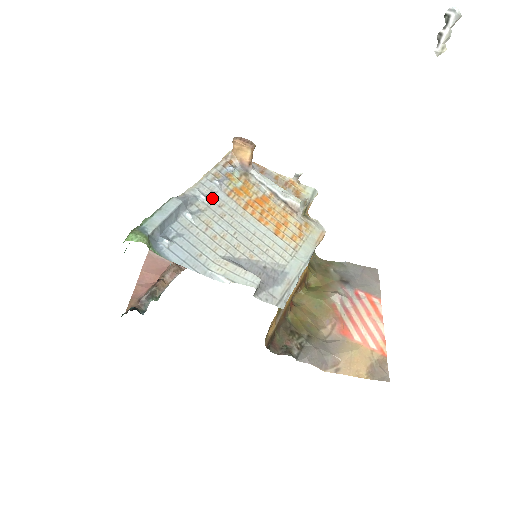
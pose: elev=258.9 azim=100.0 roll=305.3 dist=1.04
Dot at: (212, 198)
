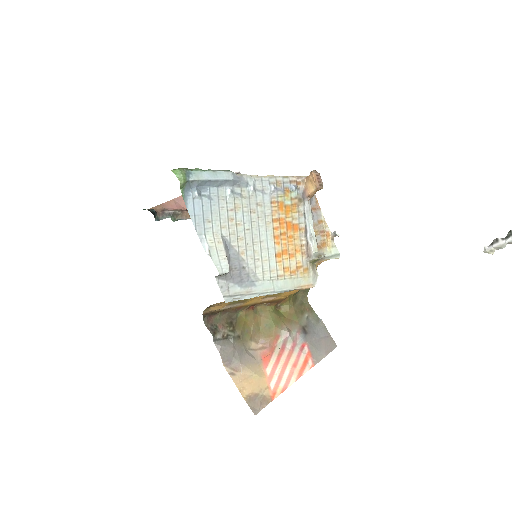
Dot at: (258, 194)
